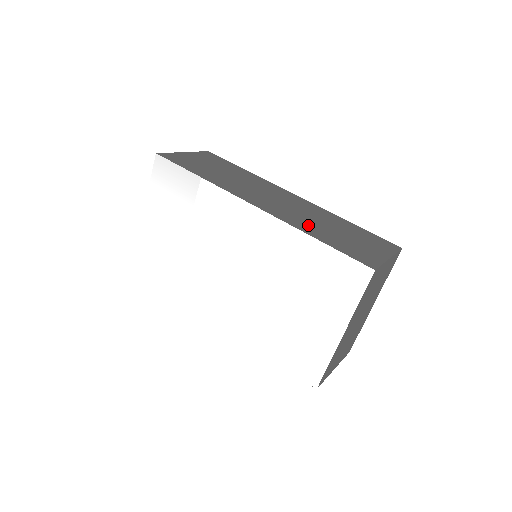
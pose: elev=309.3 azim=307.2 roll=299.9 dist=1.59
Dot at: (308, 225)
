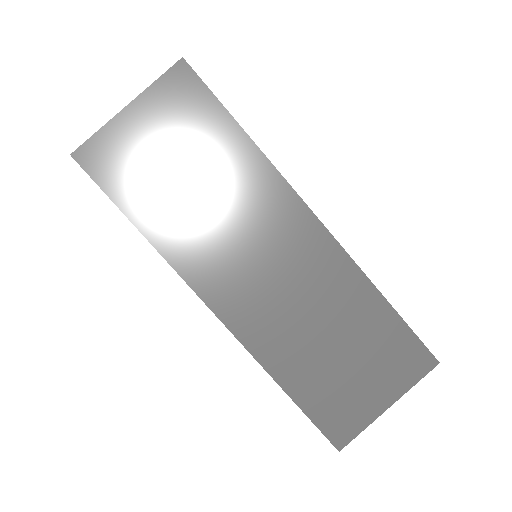
Dot at: (288, 348)
